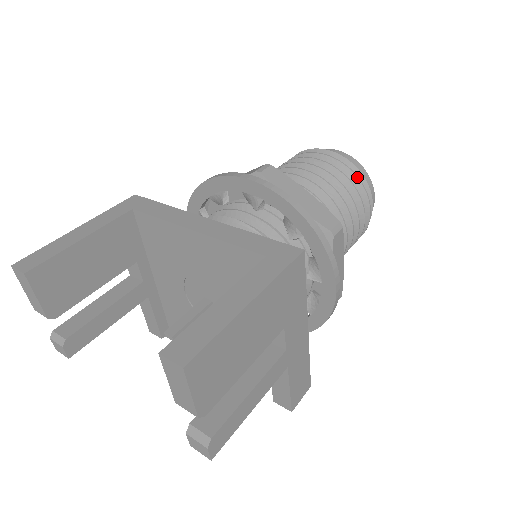
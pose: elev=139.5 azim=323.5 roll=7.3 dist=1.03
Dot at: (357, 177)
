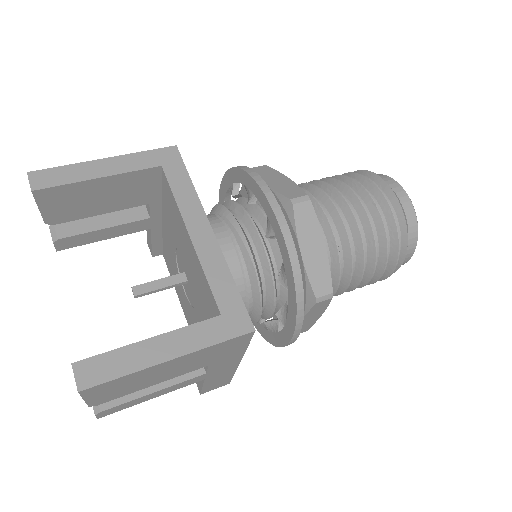
Dot at: (399, 241)
